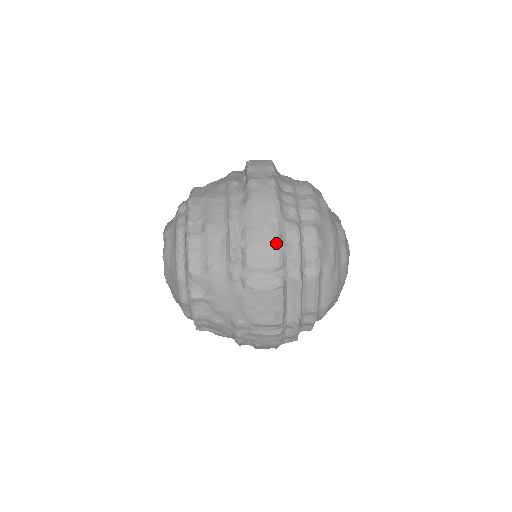
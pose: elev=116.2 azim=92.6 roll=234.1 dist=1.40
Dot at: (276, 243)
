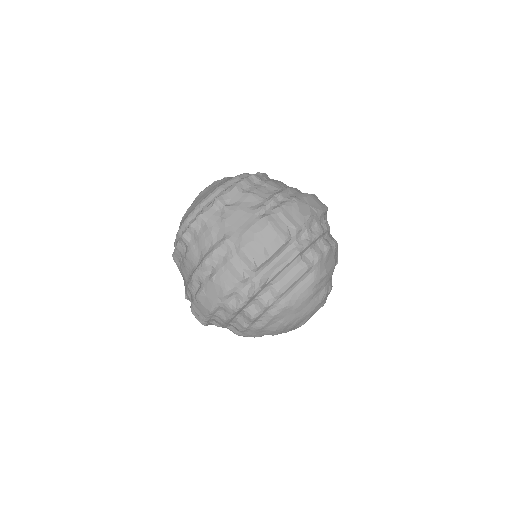
Dot at: (307, 218)
